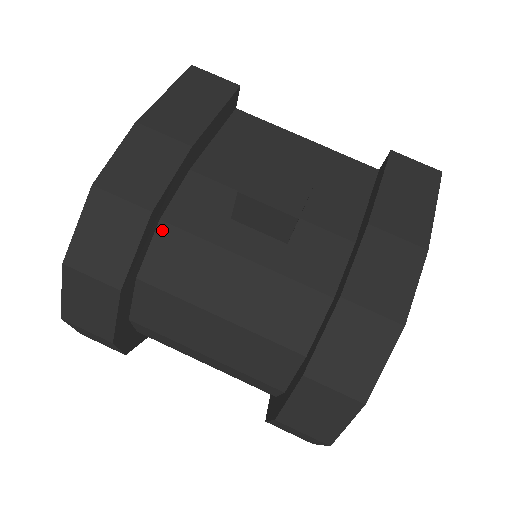
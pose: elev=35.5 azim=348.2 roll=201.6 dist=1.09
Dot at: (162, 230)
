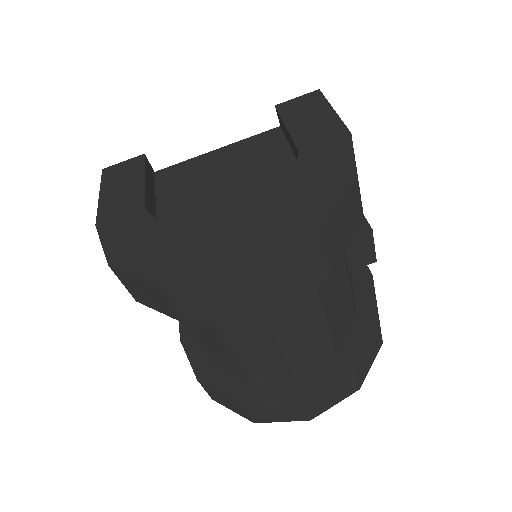
Dot at: occluded
